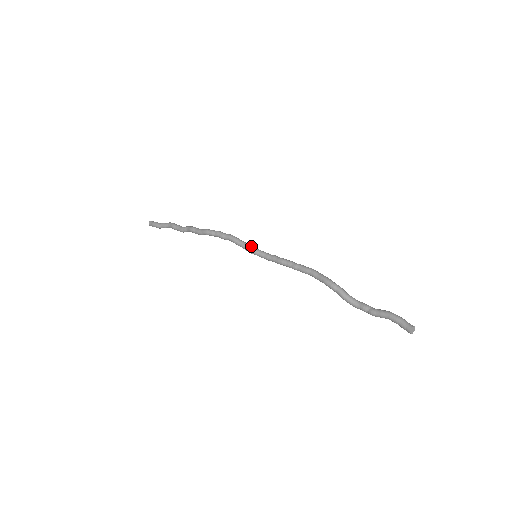
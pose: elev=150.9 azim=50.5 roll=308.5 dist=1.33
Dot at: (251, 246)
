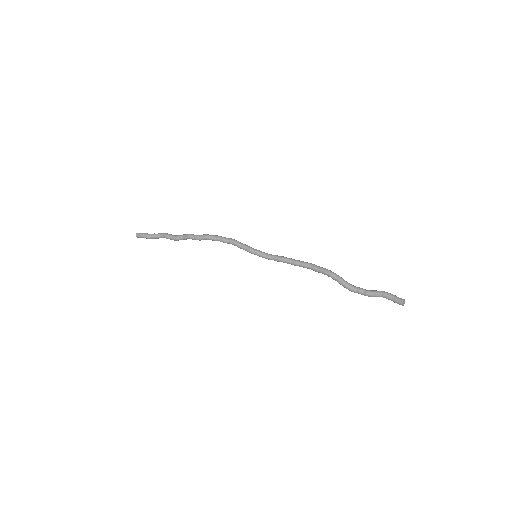
Dot at: occluded
